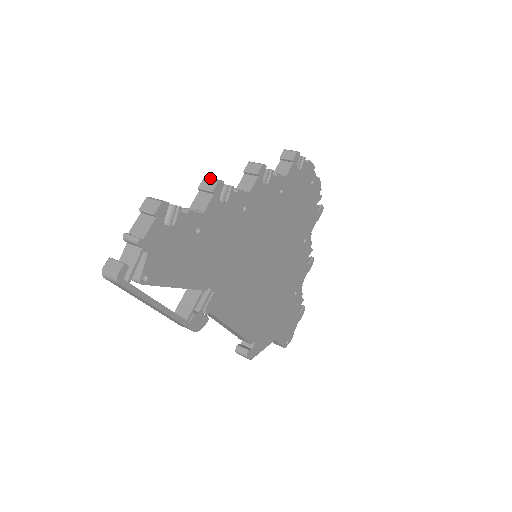
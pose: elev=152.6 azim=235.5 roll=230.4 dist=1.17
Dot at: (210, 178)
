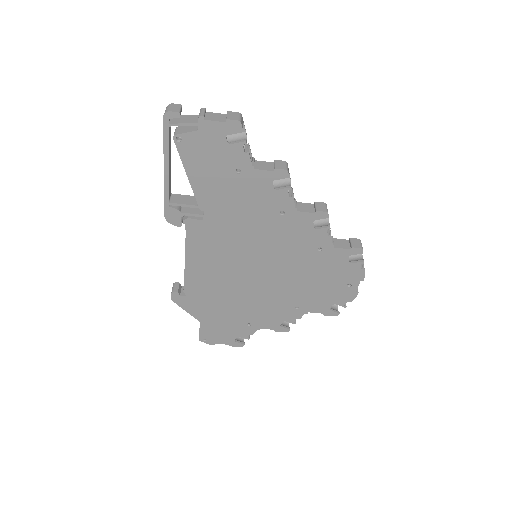
Dot at: (287, 164)
